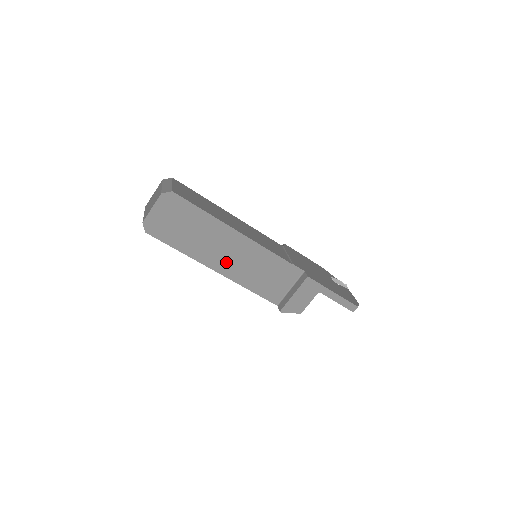
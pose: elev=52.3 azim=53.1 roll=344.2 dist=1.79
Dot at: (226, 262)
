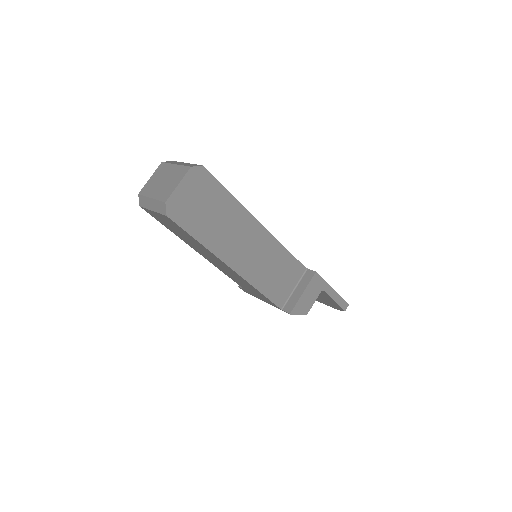
Dot at: (243, 257)
